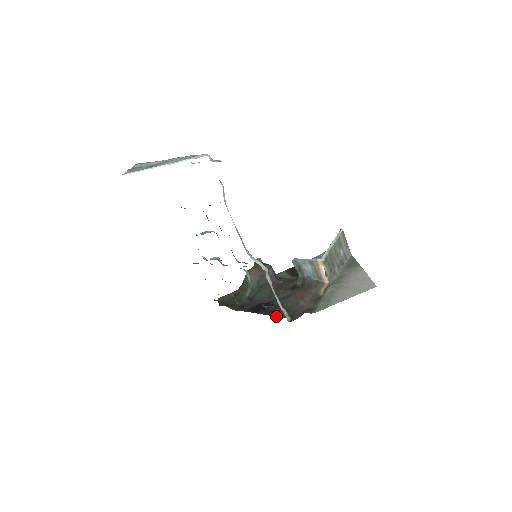
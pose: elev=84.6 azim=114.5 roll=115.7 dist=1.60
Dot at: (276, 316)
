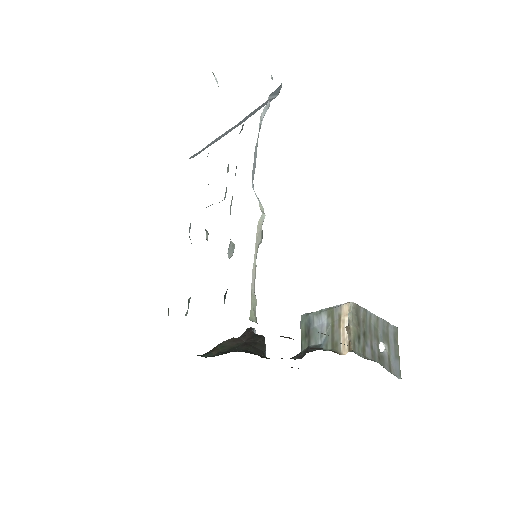
Dot at: occluded
